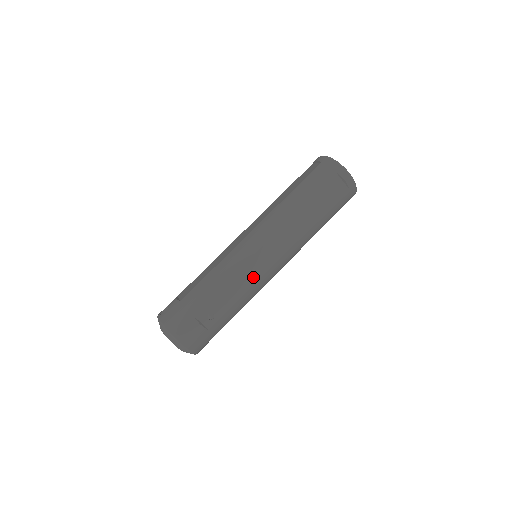
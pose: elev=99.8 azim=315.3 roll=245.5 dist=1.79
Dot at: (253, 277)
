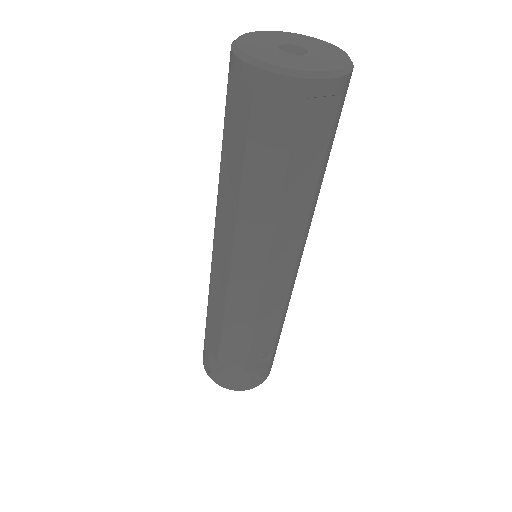
Dot at: (279, 302)
